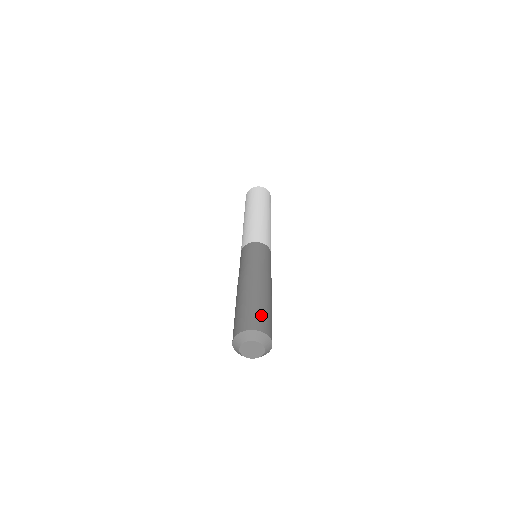
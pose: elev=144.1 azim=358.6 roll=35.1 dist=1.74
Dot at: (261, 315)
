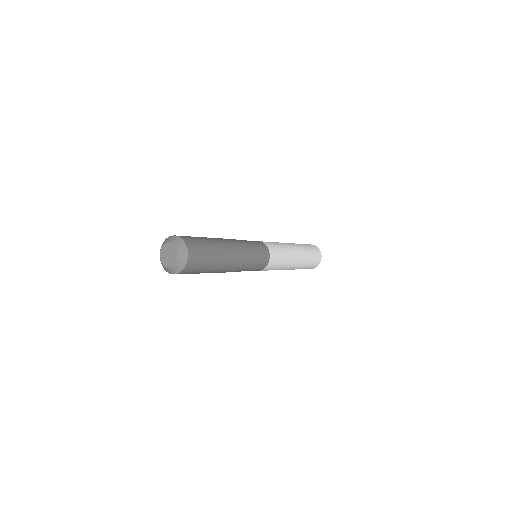
Dot at: (201, 245)
